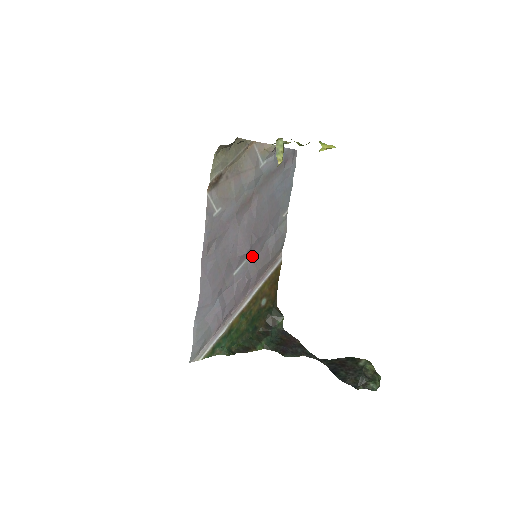
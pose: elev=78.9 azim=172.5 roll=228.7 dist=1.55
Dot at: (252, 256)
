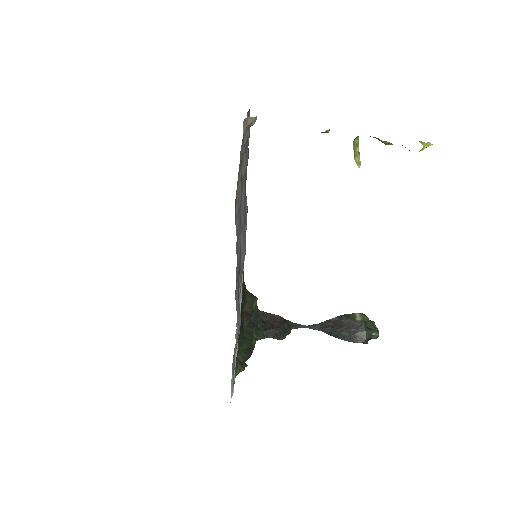
Dot at: occluded
